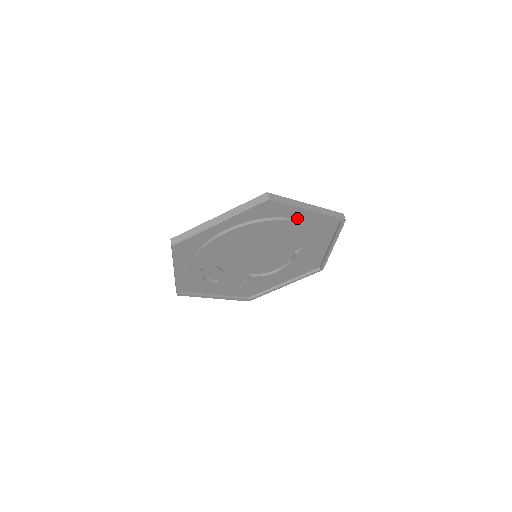
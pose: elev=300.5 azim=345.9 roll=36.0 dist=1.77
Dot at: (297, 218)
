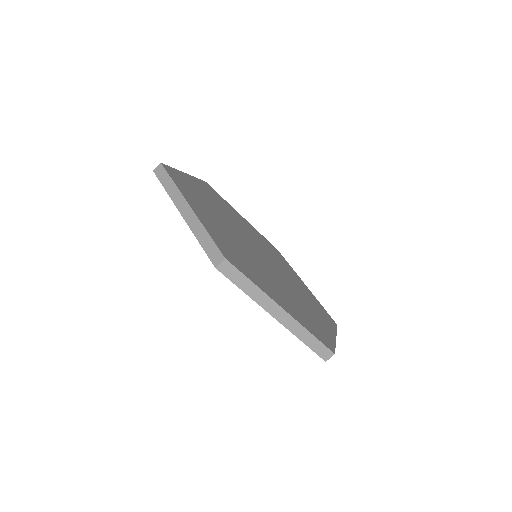
Dot at: occluded
